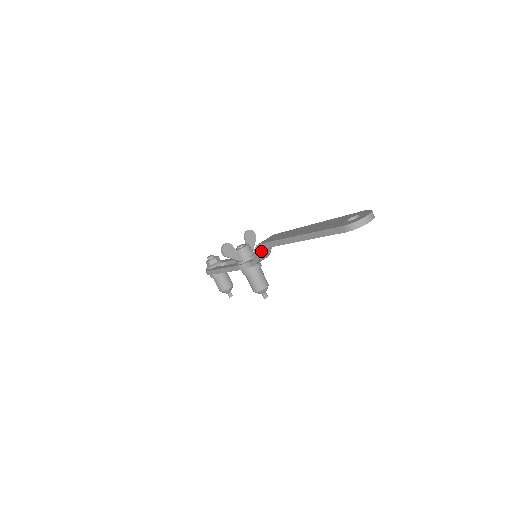
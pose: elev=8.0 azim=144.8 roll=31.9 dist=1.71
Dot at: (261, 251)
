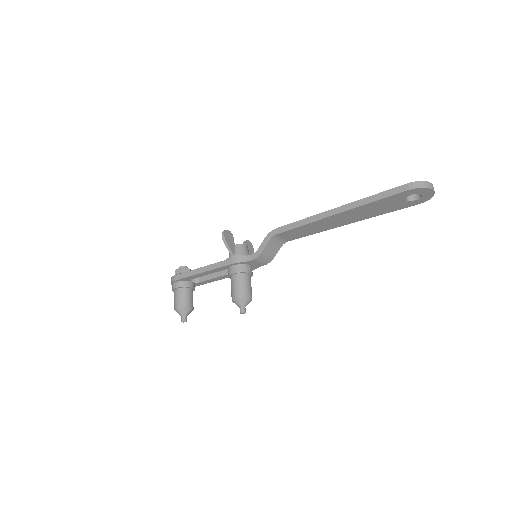
Dot at: (271, 242)
